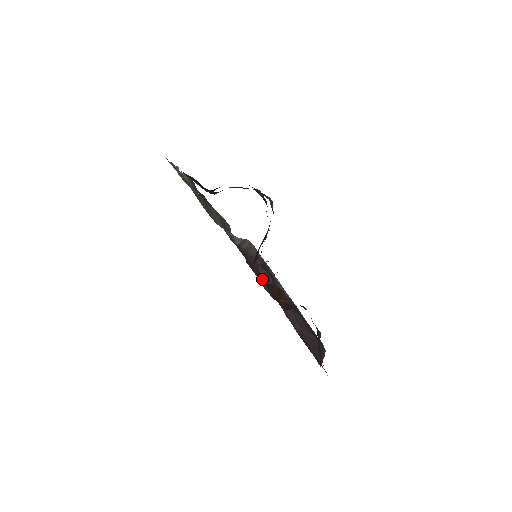
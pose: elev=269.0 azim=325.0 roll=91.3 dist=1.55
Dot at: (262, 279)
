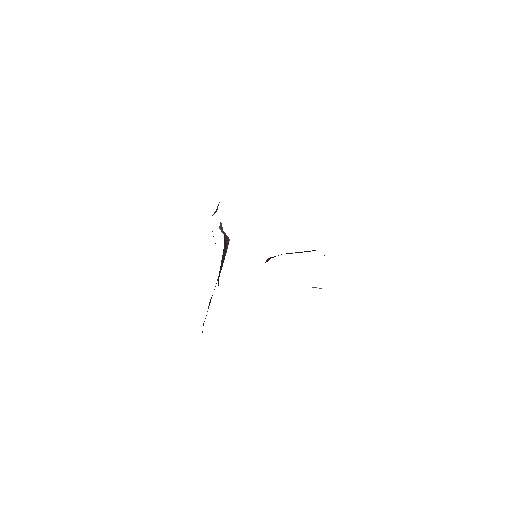
Dot at: occluded
